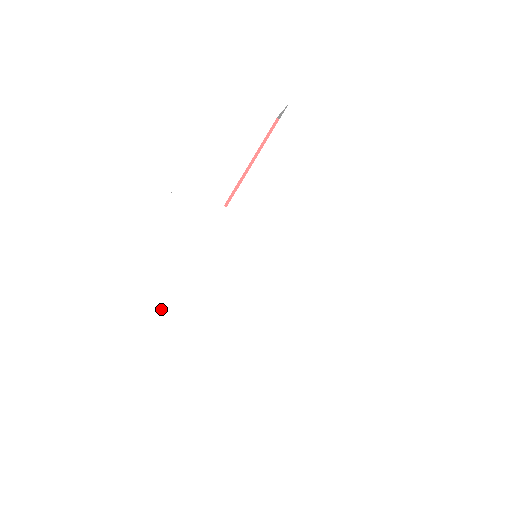
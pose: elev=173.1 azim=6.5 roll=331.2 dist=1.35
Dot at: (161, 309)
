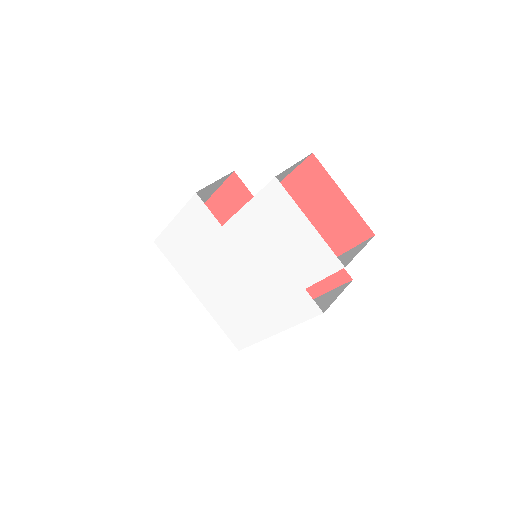
Dot at: (182, 260)
